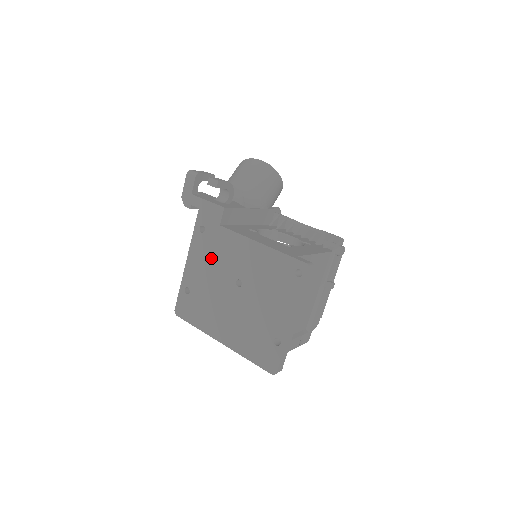
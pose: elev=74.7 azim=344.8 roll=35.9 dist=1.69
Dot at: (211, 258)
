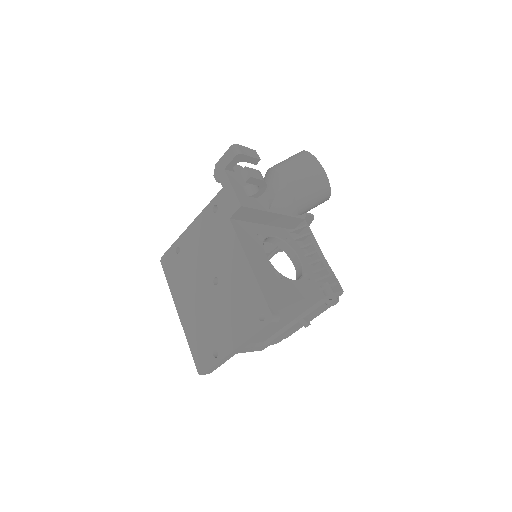
Dot at: (208, 240)
